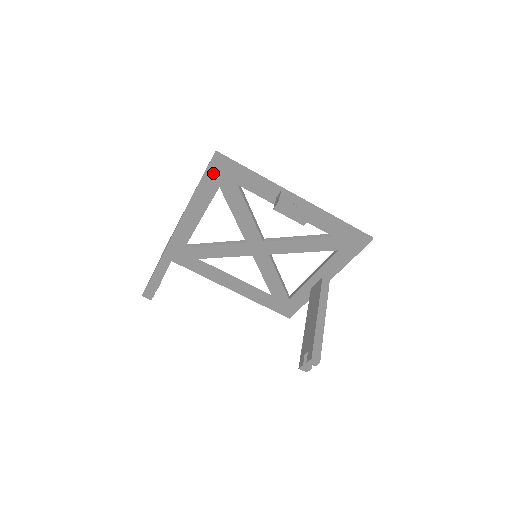
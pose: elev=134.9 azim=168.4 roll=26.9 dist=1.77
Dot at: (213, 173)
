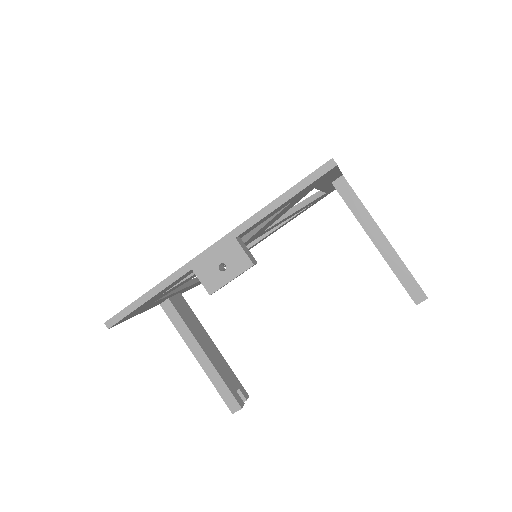
Dot at: (133, 315)
